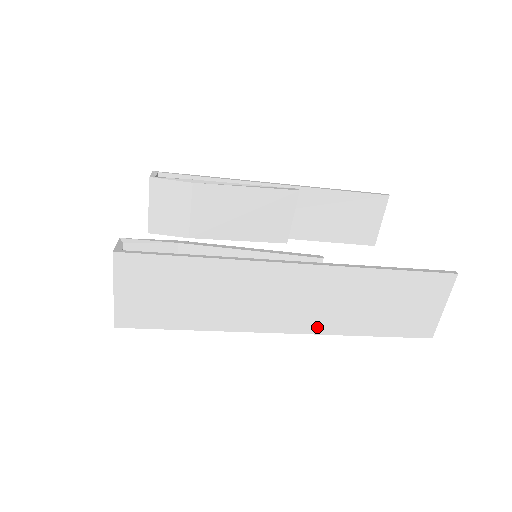
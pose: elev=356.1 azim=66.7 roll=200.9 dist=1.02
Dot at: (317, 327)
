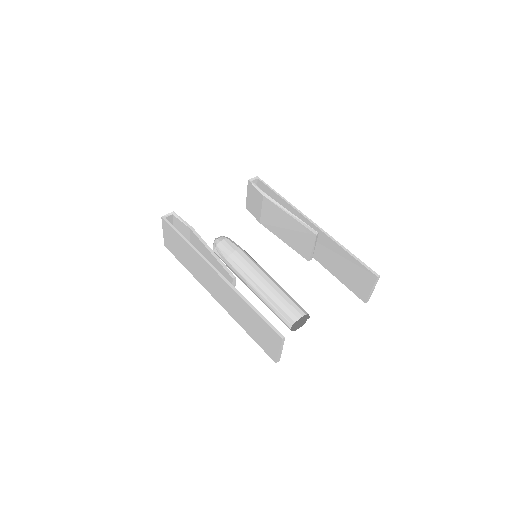
Dot at: (227, 308)
